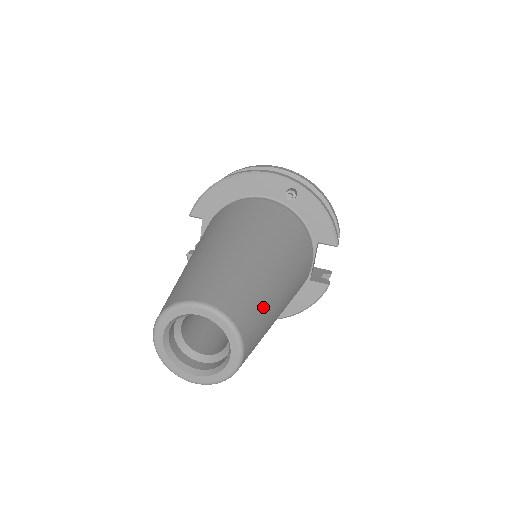
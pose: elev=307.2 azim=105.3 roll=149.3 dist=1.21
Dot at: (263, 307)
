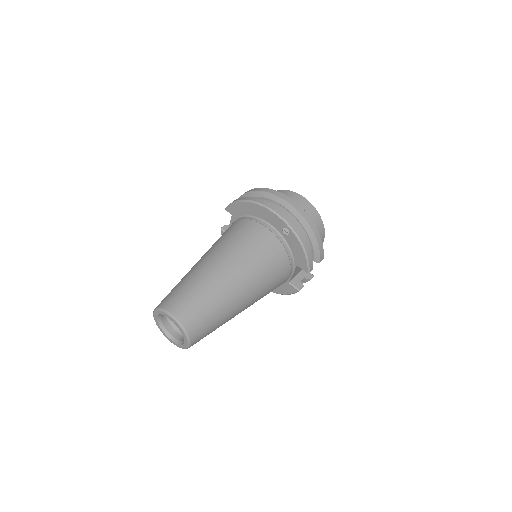
Dot at: (216, 319)
